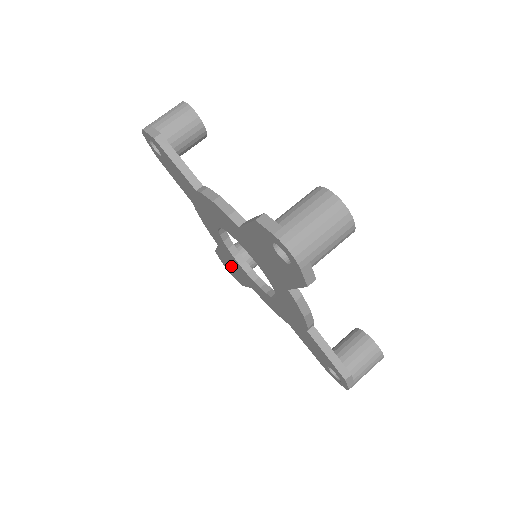
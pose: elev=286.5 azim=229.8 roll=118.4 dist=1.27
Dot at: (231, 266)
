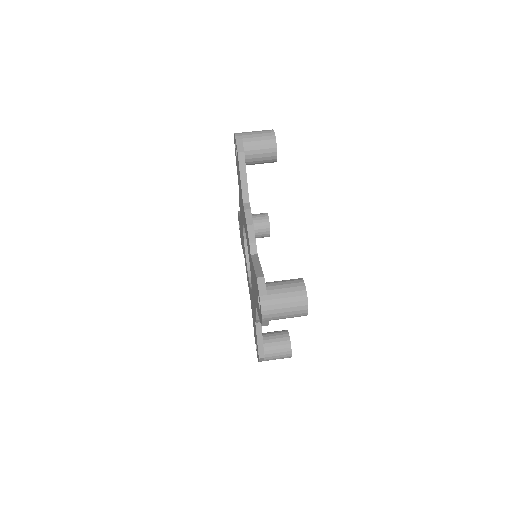
Dot at: (254, 326)
